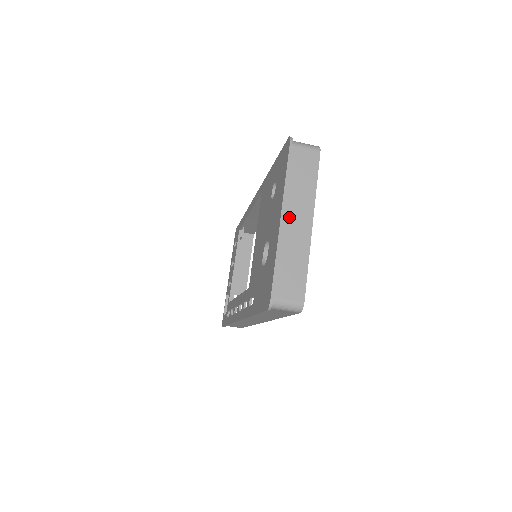
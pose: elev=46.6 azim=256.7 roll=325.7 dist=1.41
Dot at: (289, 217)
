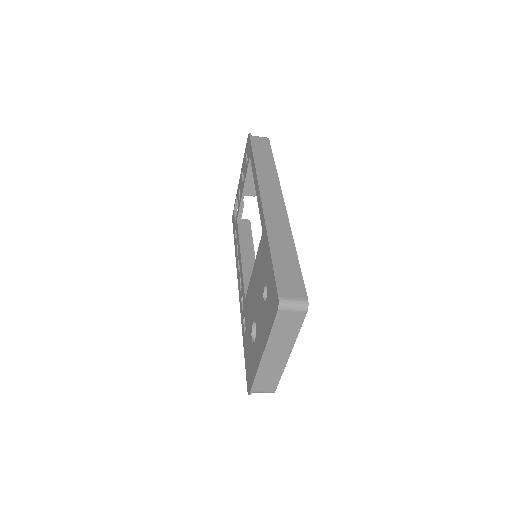
Dot at: (270, 354)
